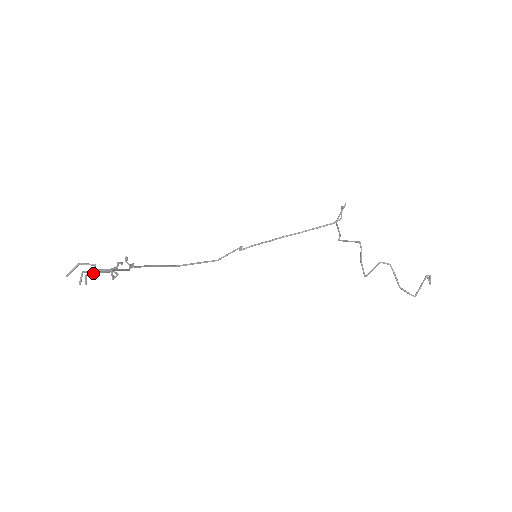
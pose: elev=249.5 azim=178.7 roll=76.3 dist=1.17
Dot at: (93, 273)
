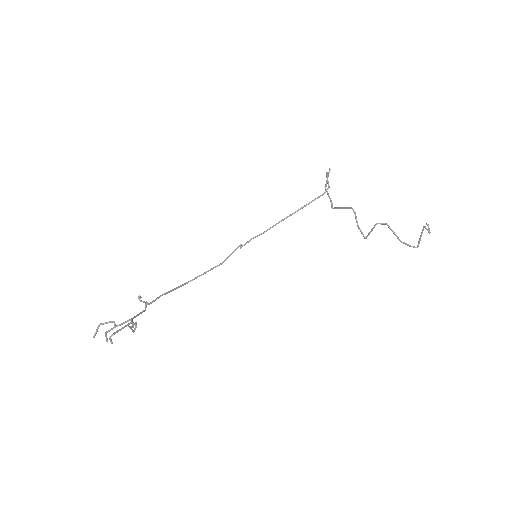
Dot at: occluded
